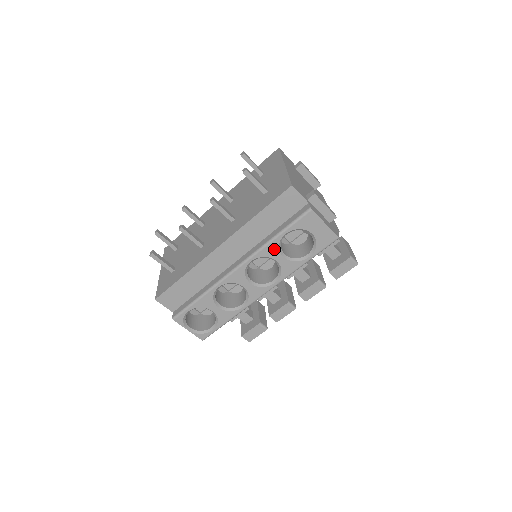
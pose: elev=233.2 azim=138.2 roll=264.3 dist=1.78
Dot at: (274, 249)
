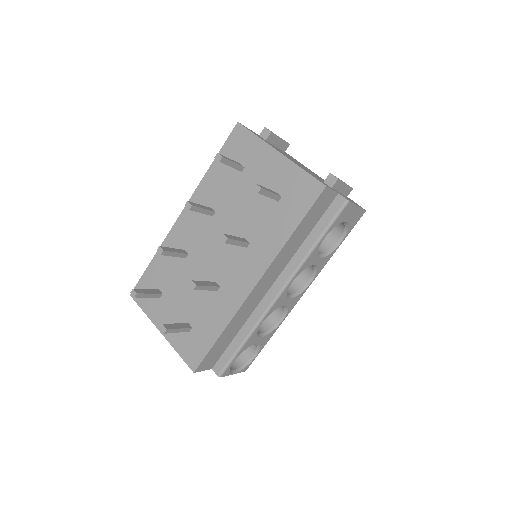
Dot at: (313, 257)
